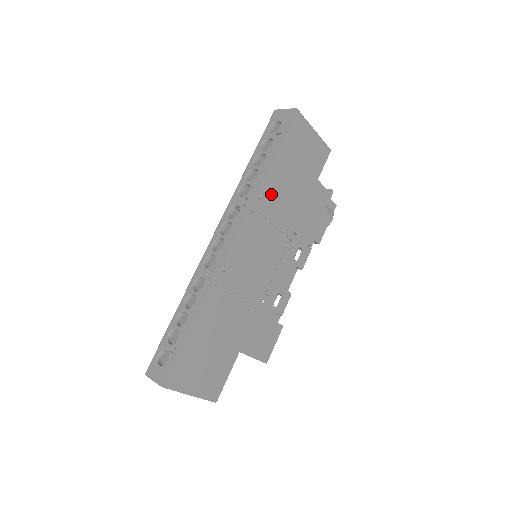
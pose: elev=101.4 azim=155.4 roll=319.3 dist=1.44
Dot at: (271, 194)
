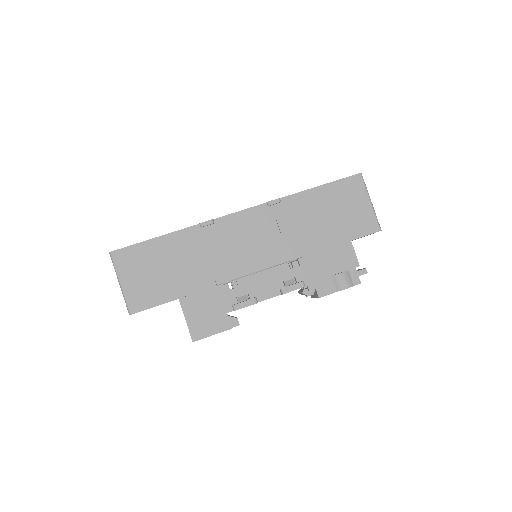
Dot at: (295, 210)
